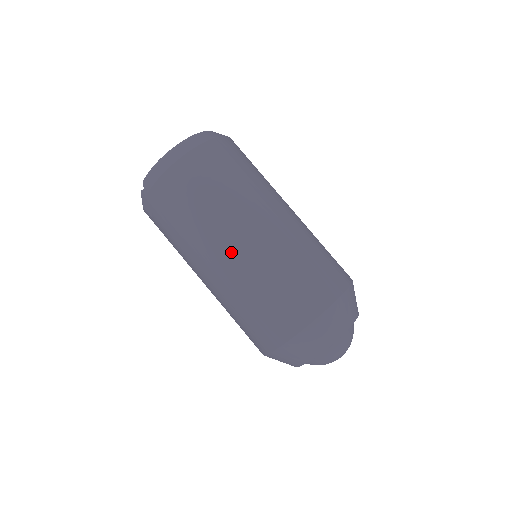
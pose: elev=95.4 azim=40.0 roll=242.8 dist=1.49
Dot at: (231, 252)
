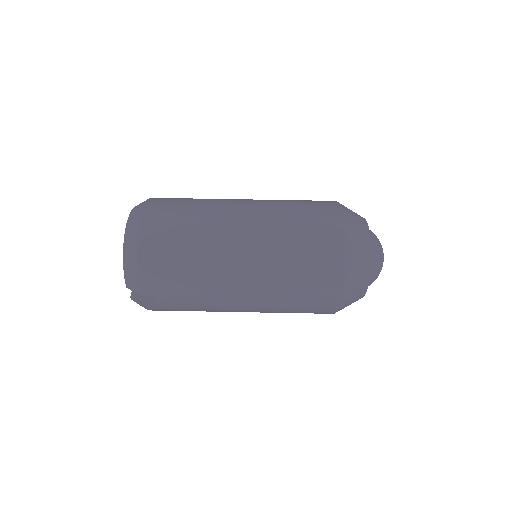
Dot at: (241, 263)
